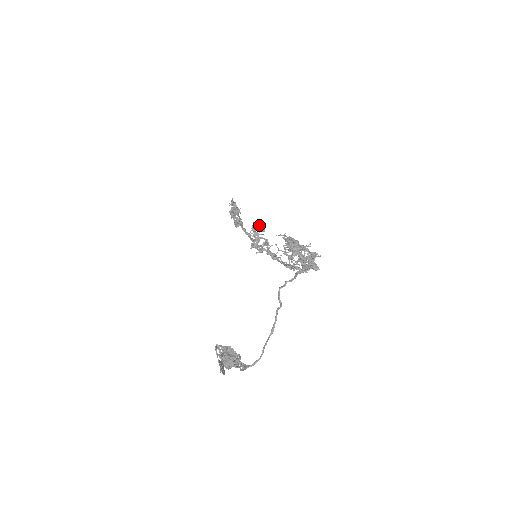
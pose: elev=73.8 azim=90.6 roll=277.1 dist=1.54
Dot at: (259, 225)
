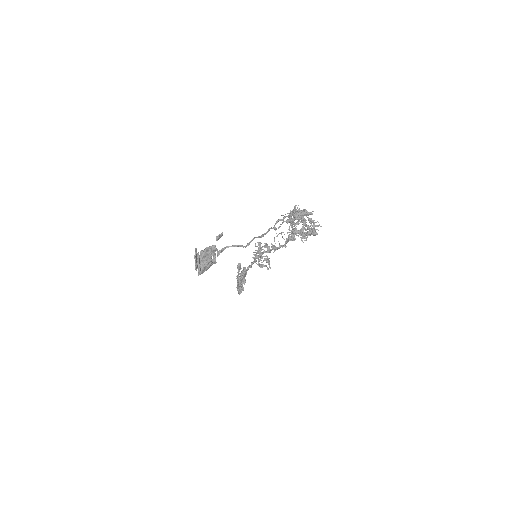
Dot at: (265, 243)
